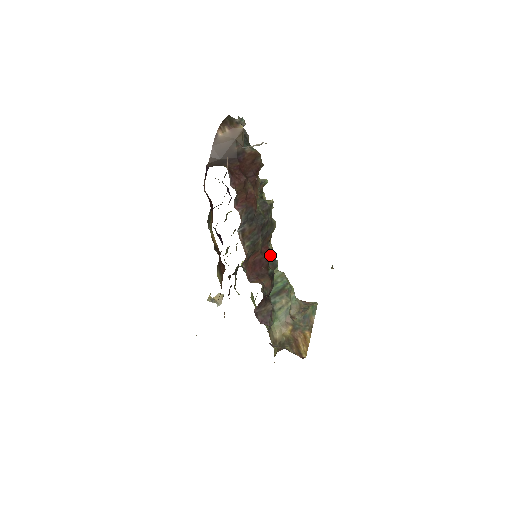
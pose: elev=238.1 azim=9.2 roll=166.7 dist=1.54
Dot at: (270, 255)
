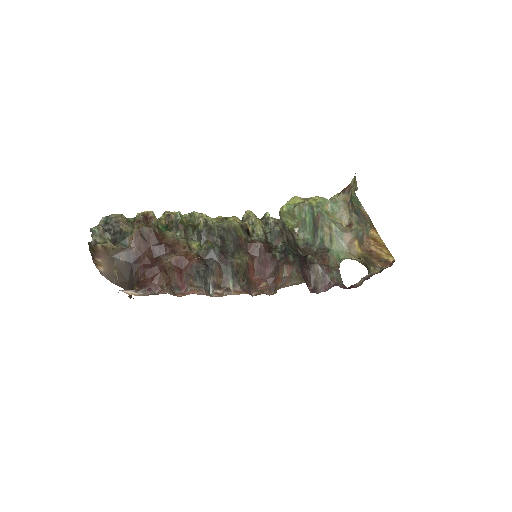
Dot at: (261, 246)
